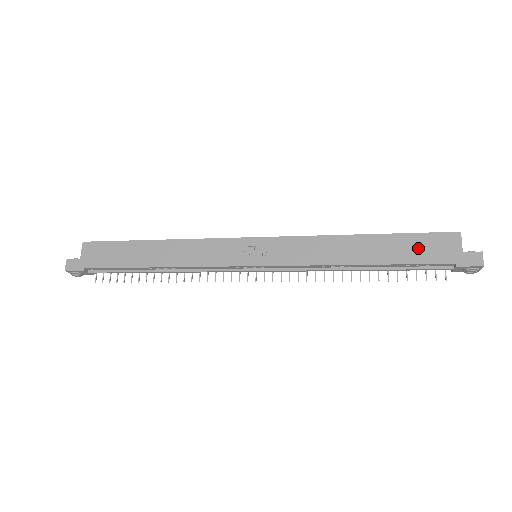
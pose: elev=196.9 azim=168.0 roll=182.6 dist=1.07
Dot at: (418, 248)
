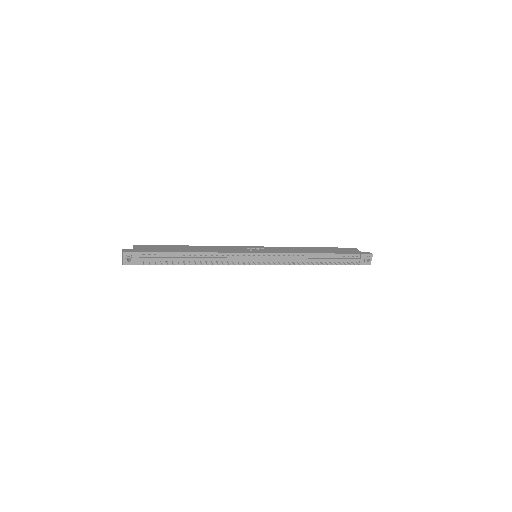
Dot at: (341, 250)
